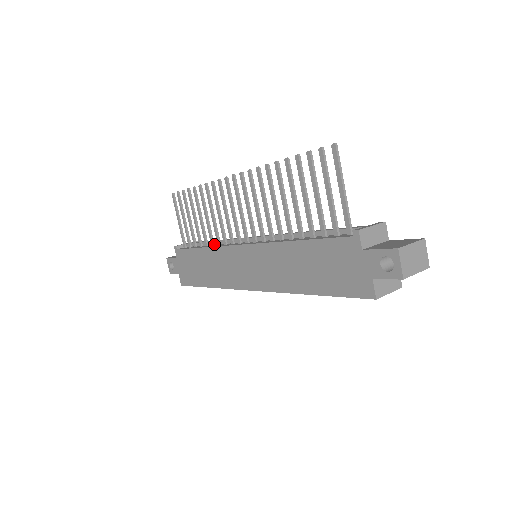
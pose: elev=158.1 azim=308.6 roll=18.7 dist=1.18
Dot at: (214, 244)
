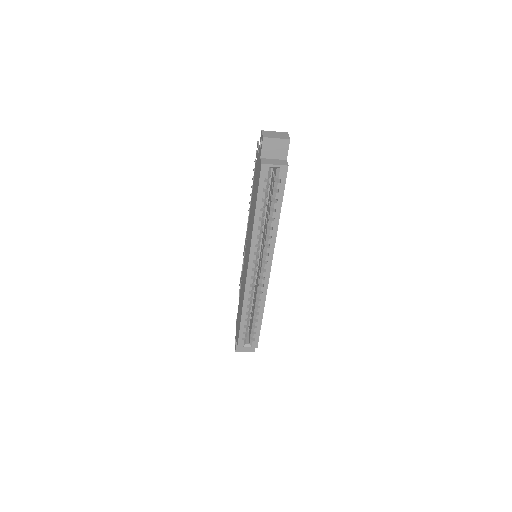
Dot at: occluded
